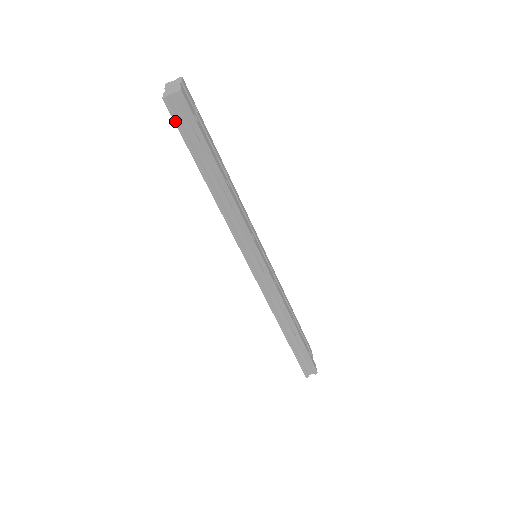
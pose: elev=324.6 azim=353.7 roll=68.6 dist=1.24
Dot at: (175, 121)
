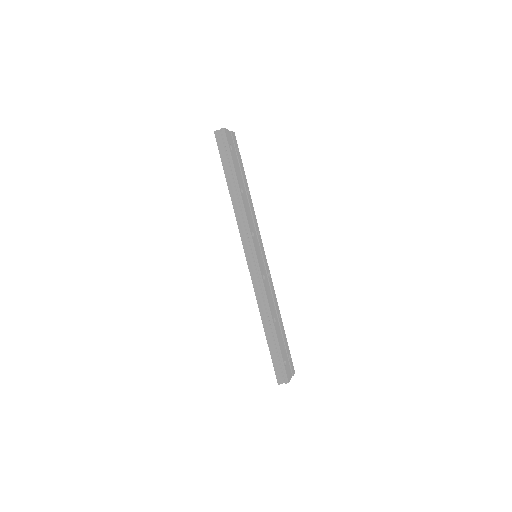
Dot at: (218, 144)
